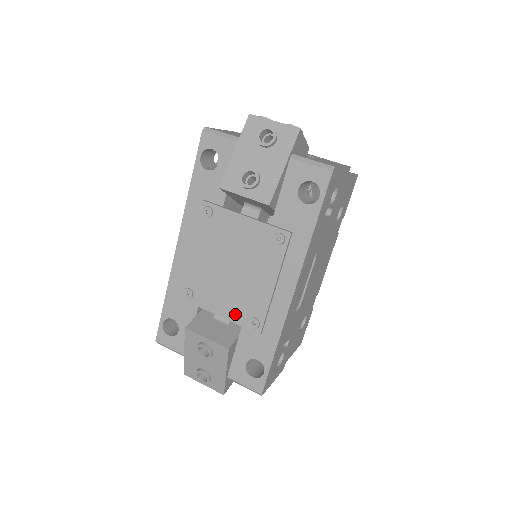
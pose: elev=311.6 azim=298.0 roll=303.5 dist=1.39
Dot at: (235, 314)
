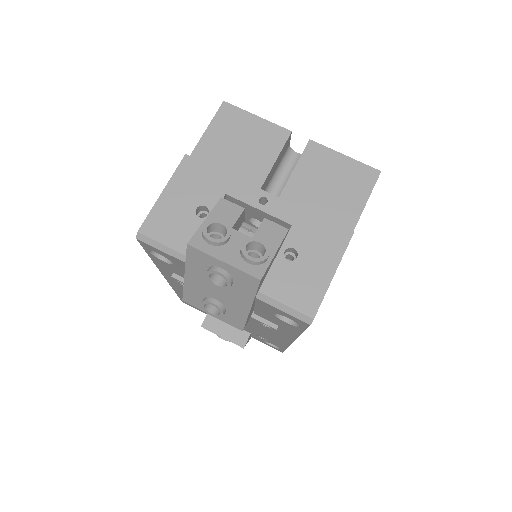
Dot at: occluded
